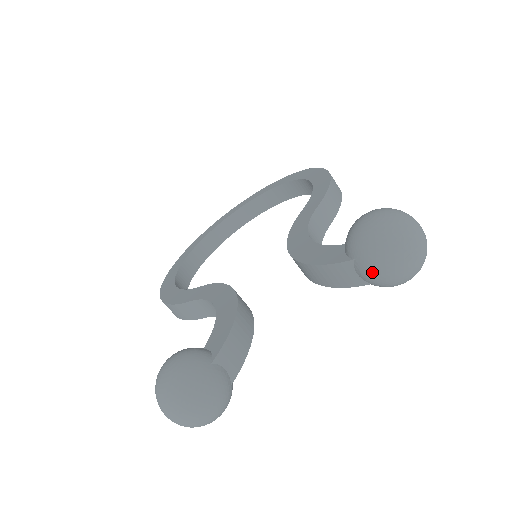
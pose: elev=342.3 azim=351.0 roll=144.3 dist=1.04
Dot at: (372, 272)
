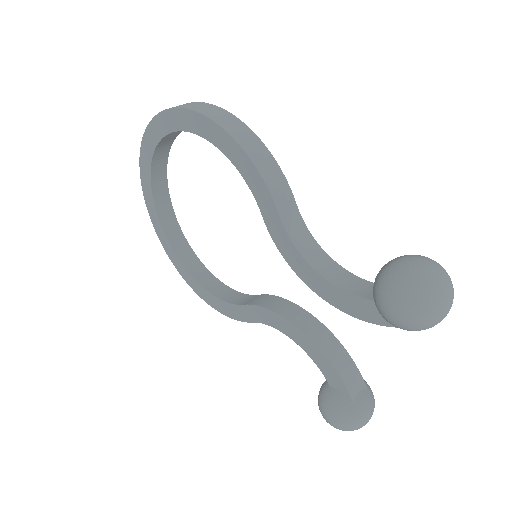
Dot at: occluded
